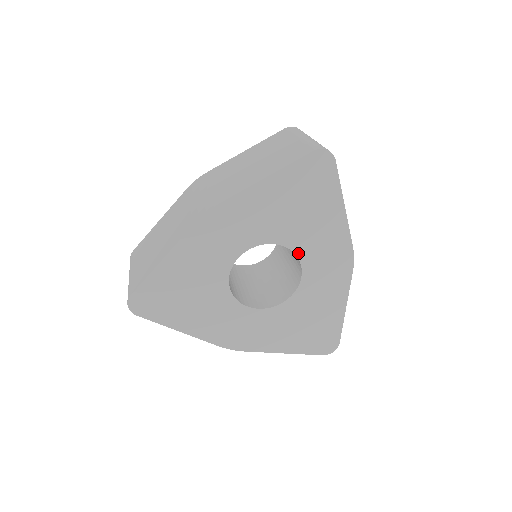
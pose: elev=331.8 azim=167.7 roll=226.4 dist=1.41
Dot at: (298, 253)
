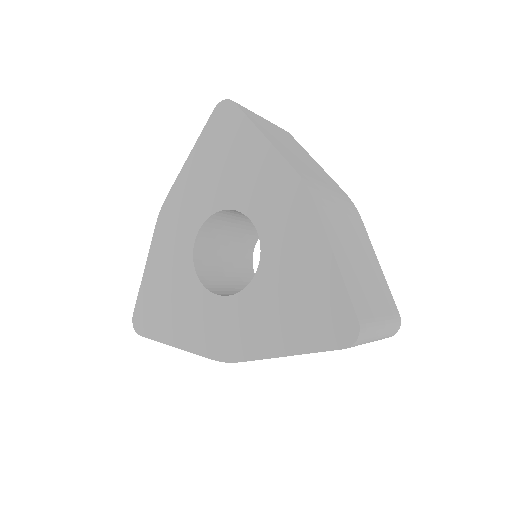
Dot at: (243, 210)
